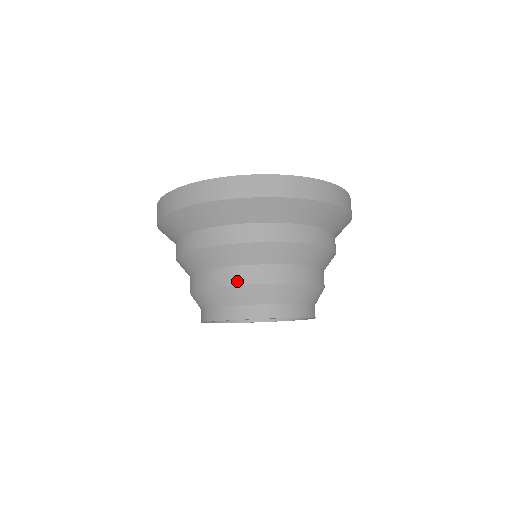
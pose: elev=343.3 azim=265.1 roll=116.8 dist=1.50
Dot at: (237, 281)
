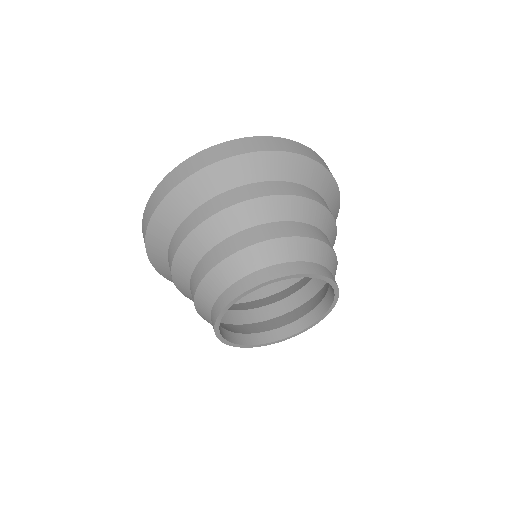
Dot at: (262, 238)
